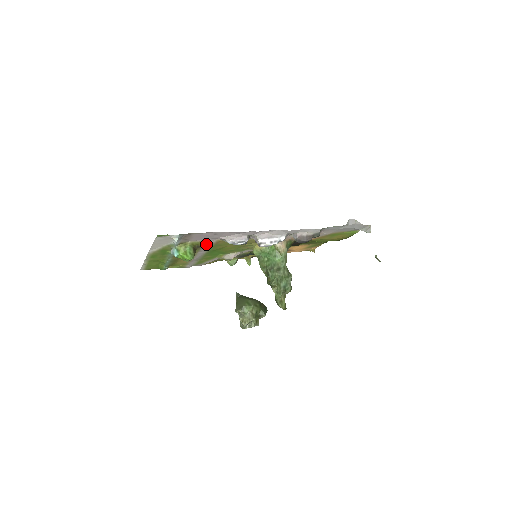
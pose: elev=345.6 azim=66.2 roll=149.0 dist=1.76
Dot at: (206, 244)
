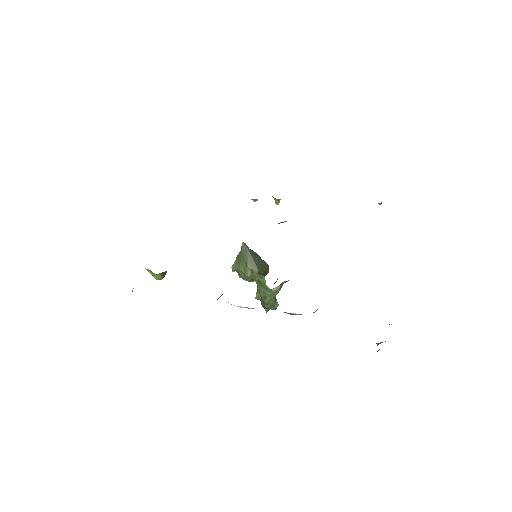
Dot at: occluded
